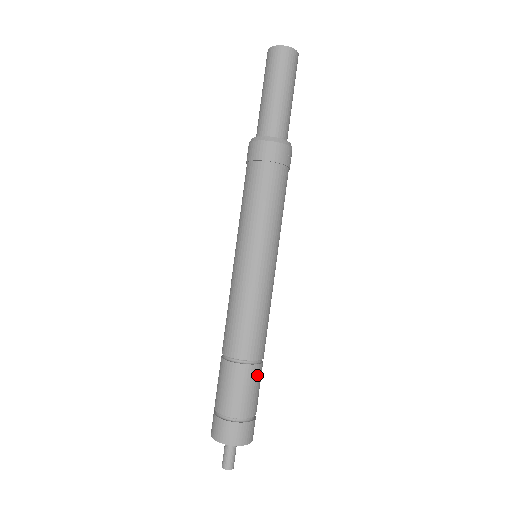
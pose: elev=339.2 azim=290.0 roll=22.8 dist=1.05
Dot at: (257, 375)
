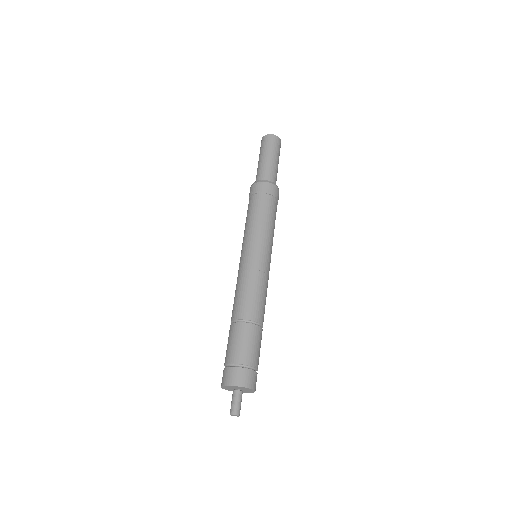
Dot at: (260, 335)
